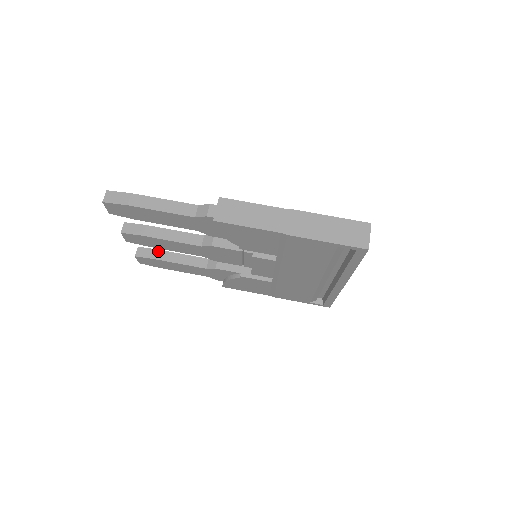
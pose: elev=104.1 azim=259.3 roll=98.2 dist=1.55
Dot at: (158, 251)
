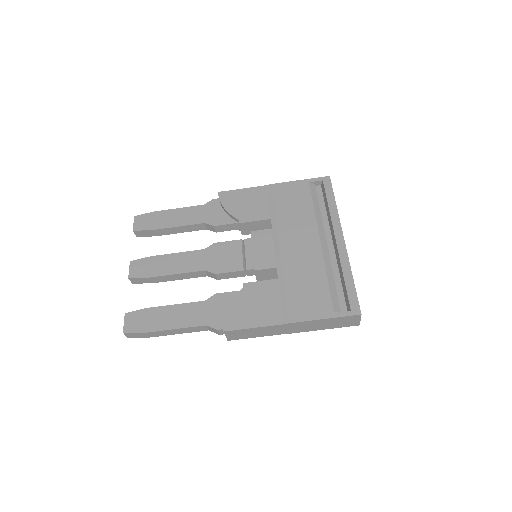
Dot at: (154, 231)
